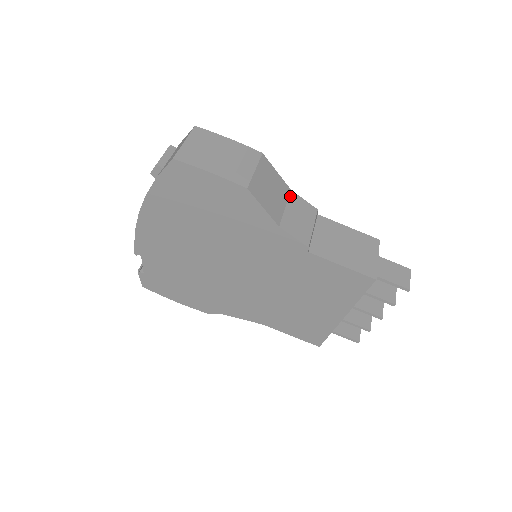
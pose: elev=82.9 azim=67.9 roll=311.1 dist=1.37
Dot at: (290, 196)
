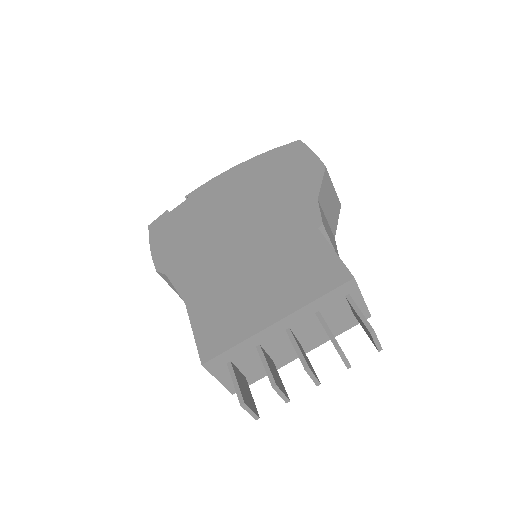
Dot at: (332, 233)
